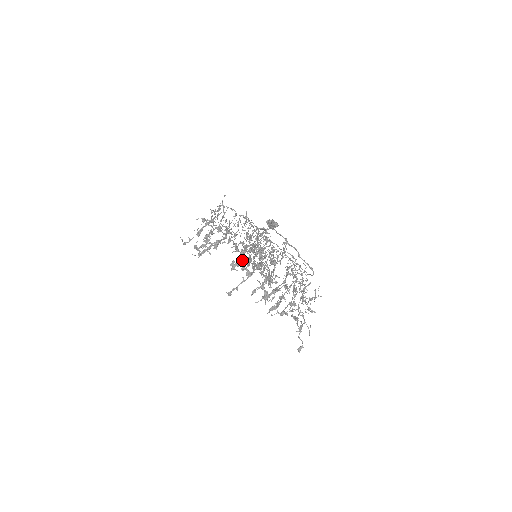
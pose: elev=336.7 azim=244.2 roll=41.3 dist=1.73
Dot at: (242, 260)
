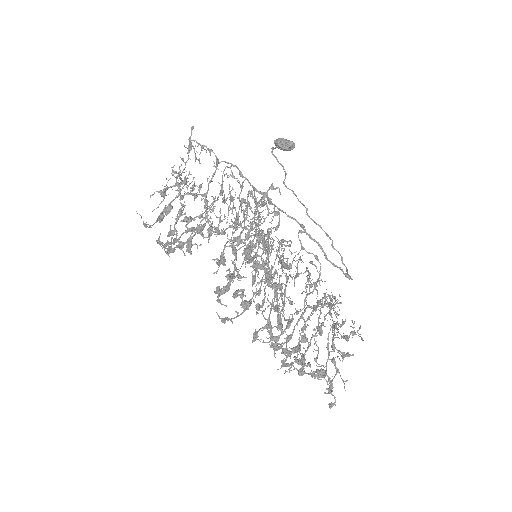
Dot at: (233, 273)
